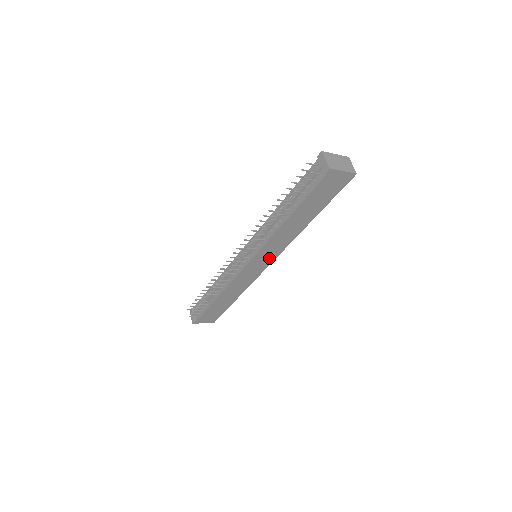
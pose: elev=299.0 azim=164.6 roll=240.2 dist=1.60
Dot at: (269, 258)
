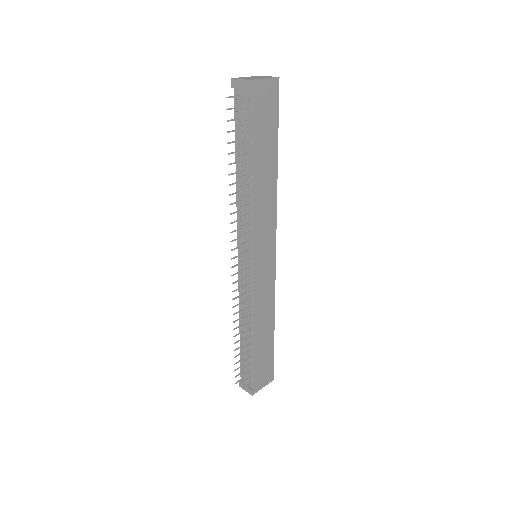
Dot at: (269, 245)
